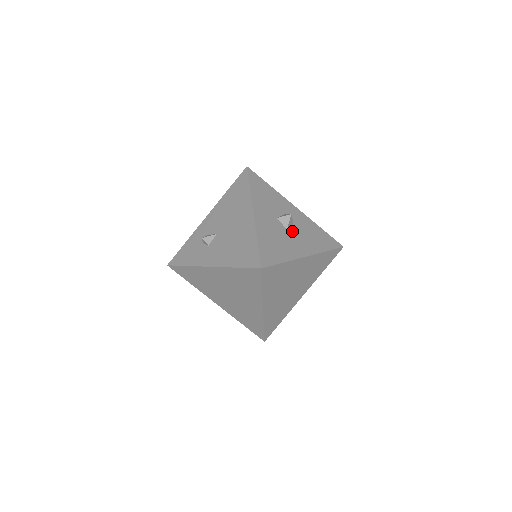
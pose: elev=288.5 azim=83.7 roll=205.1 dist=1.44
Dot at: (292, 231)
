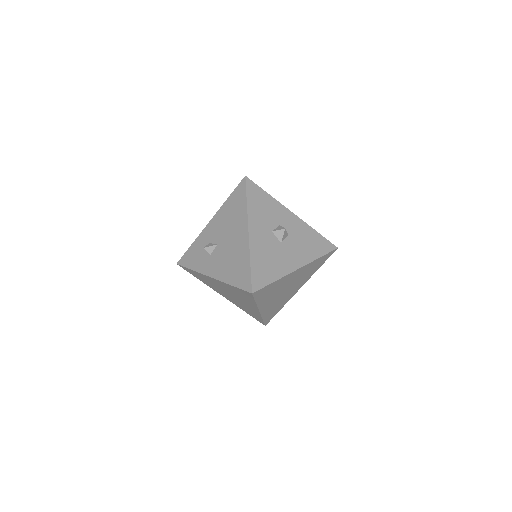
Dot at: (286, 243)
